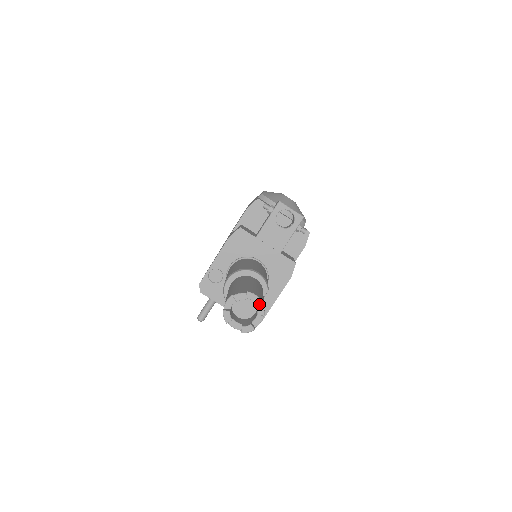
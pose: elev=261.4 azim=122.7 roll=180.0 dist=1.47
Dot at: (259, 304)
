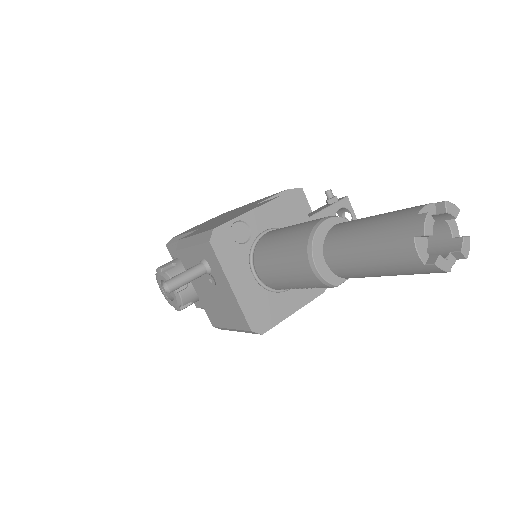
Dot at: (468, 237)
